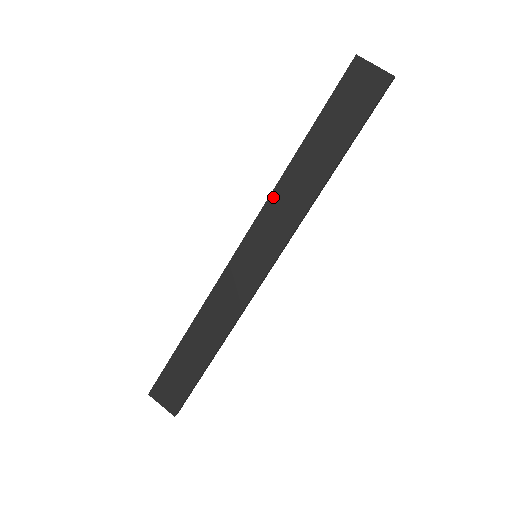
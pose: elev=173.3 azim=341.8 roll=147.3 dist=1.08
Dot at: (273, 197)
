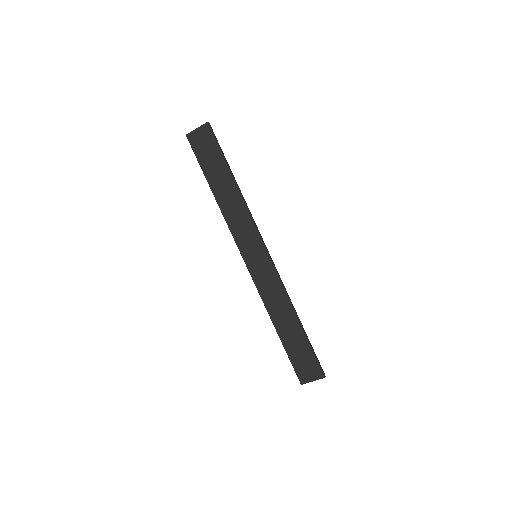
Dot at: (229, 224)
